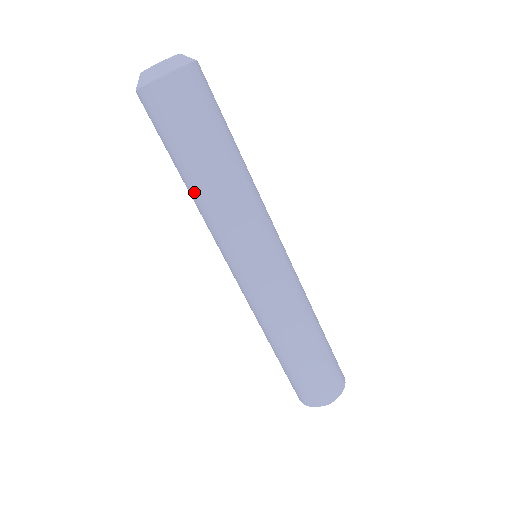
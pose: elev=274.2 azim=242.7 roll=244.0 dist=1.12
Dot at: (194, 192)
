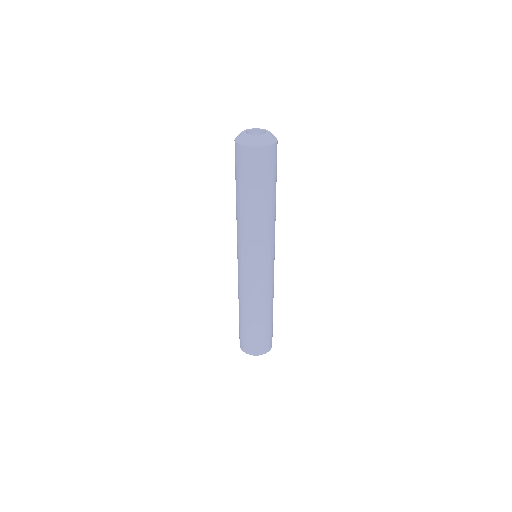
Dot at: (239, 209)
